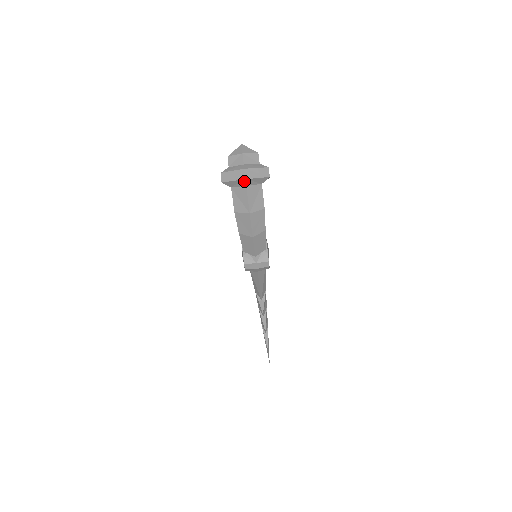
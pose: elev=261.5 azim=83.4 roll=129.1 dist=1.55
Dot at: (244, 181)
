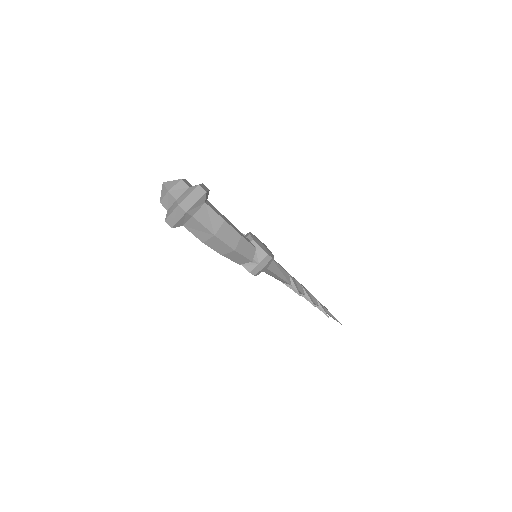
Dot at: (187, 214)
